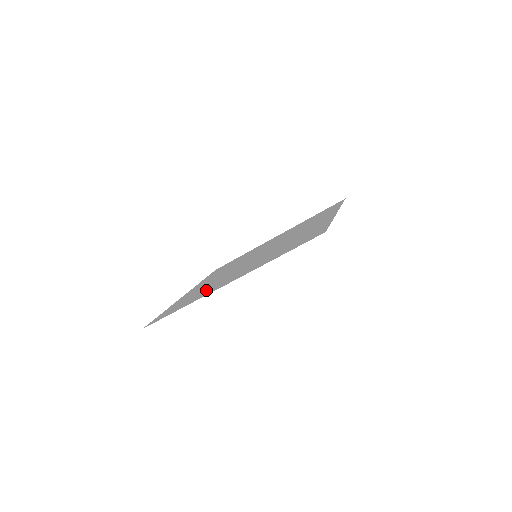
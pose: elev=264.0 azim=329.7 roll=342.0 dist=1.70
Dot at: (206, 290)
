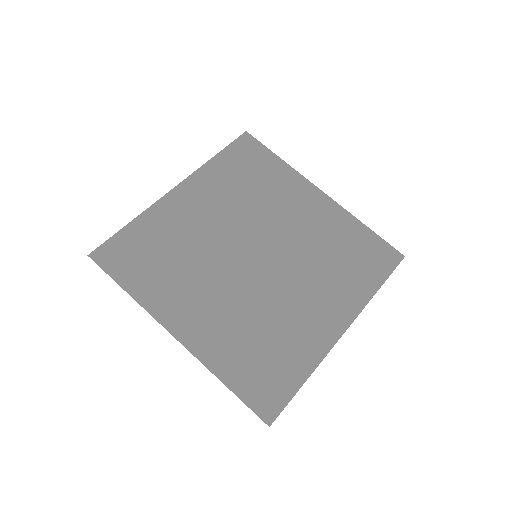
Dot at: (170, 279)
